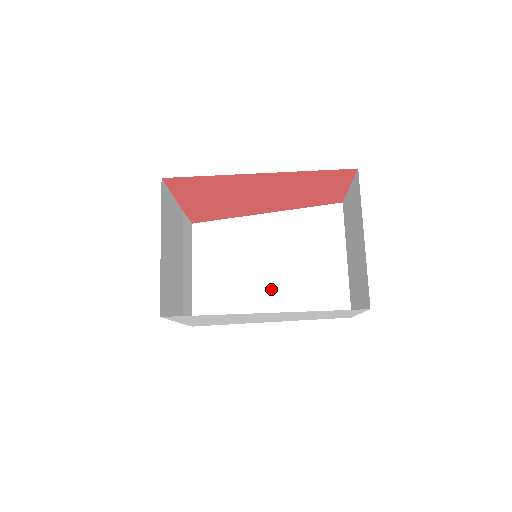
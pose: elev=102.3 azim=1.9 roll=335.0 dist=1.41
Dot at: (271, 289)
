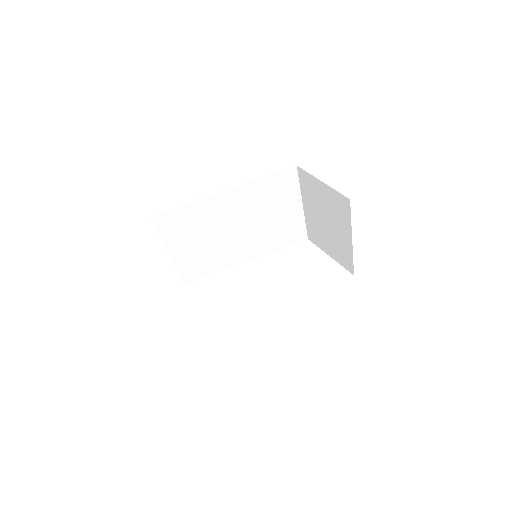
Dot at: (245, 242)
